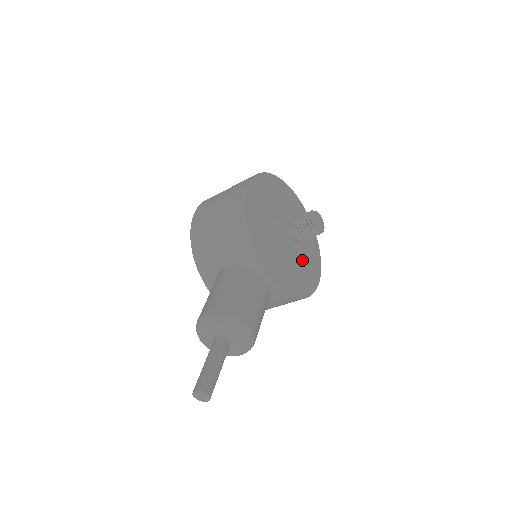
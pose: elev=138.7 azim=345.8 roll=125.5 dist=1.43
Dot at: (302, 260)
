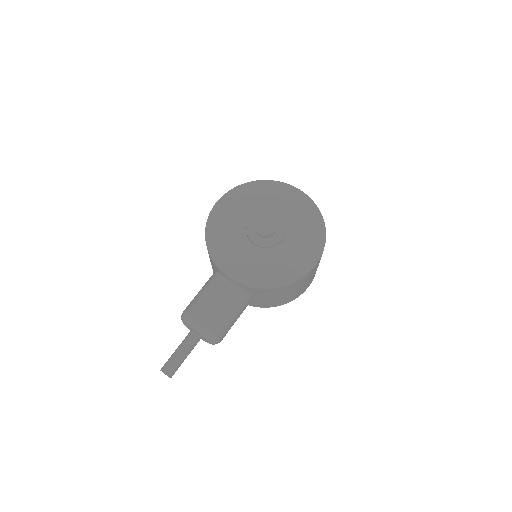
Dot at: (287, 251)
